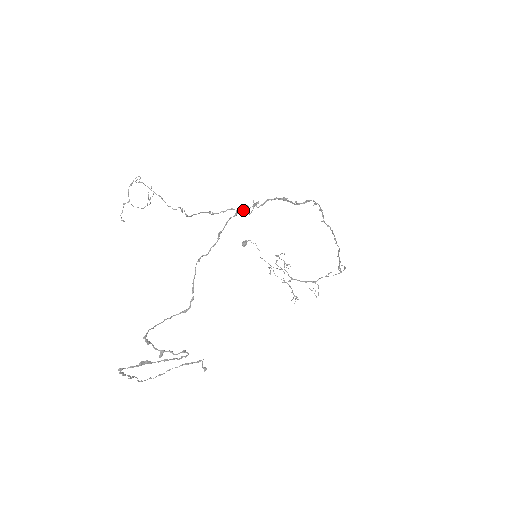
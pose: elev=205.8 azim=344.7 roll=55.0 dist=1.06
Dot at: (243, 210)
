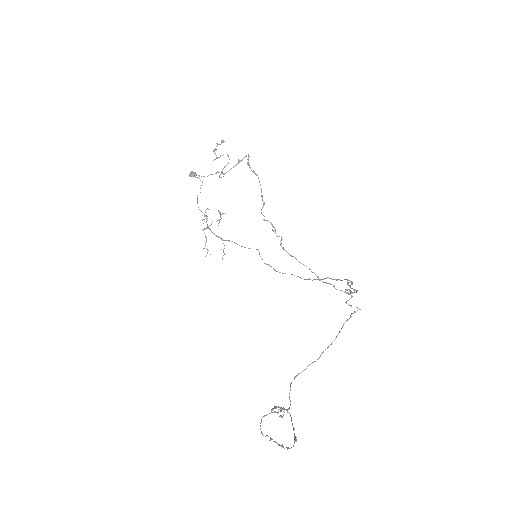
Dot at: occluded
